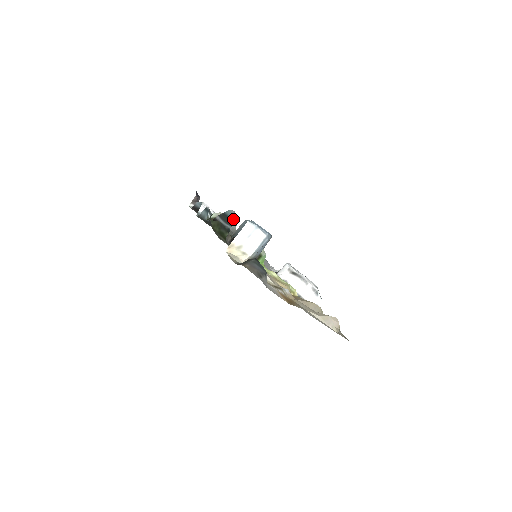
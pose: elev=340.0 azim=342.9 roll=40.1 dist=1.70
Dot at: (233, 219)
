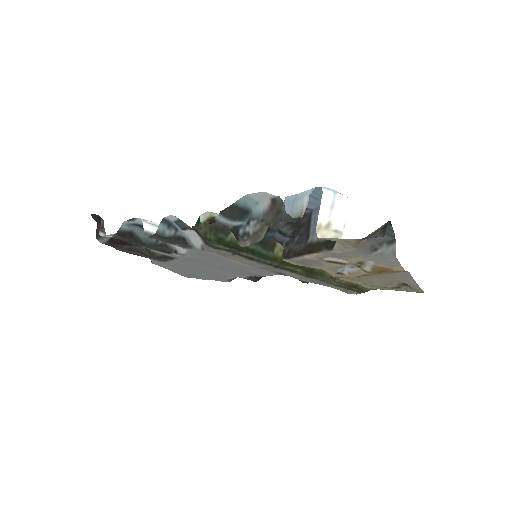
Dot at: (248, 208)
